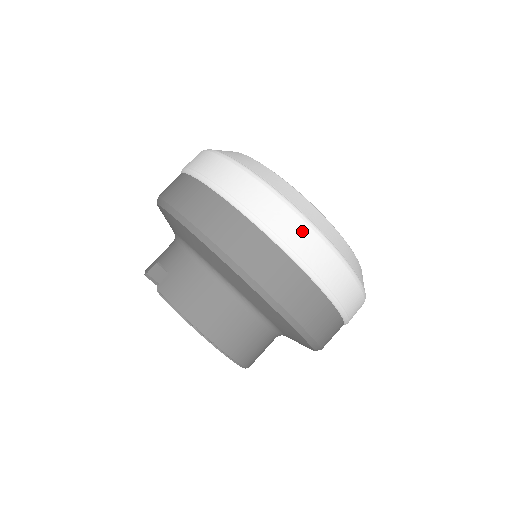
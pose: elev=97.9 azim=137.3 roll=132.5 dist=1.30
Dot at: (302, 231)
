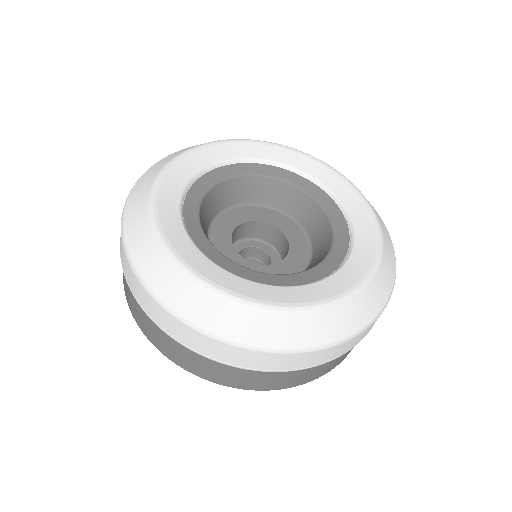
Dot at: occluded
